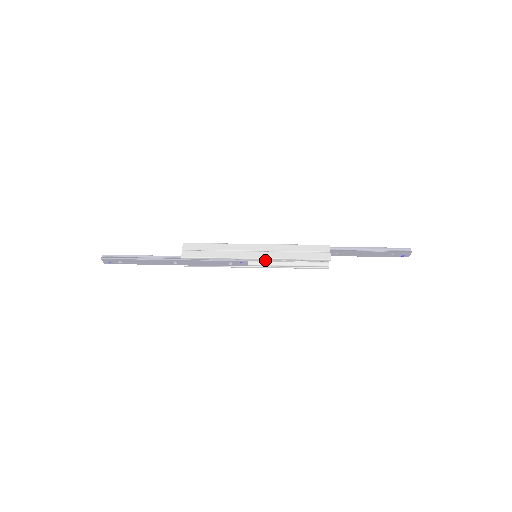
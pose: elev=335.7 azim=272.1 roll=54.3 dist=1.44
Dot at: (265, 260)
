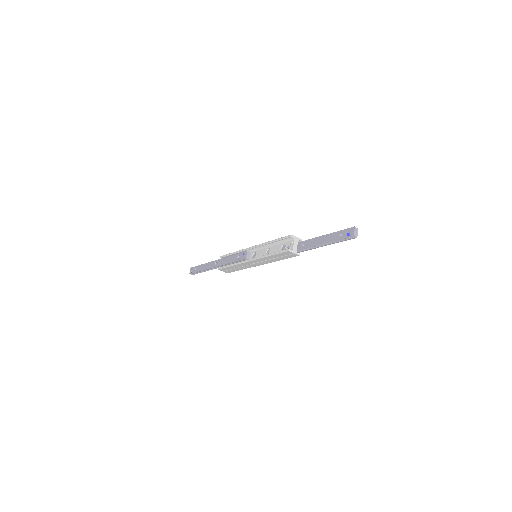
Dot at: occluded
